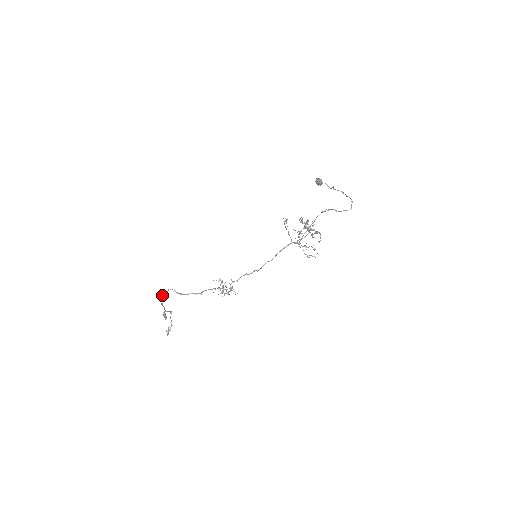
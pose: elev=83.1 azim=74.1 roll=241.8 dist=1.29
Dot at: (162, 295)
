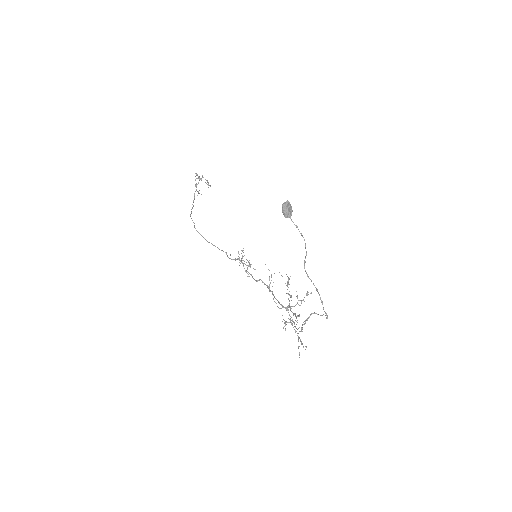
Dot at: occluded
